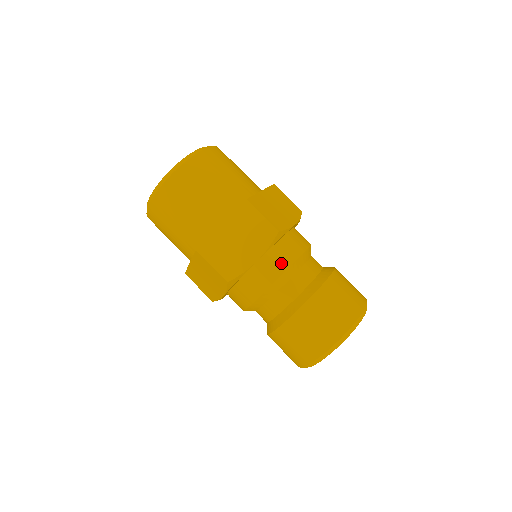
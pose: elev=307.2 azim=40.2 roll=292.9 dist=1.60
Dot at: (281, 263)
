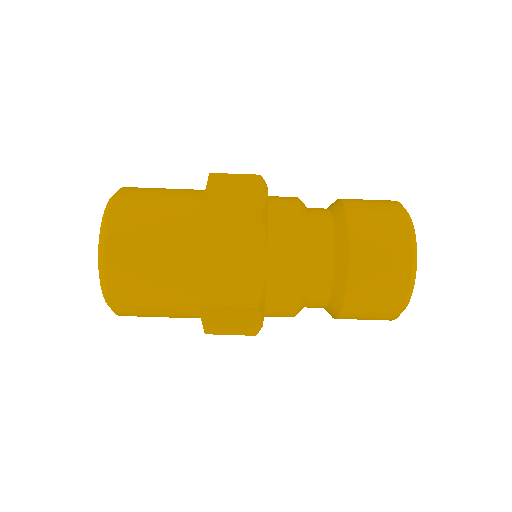
Dot at: (290, 241)
